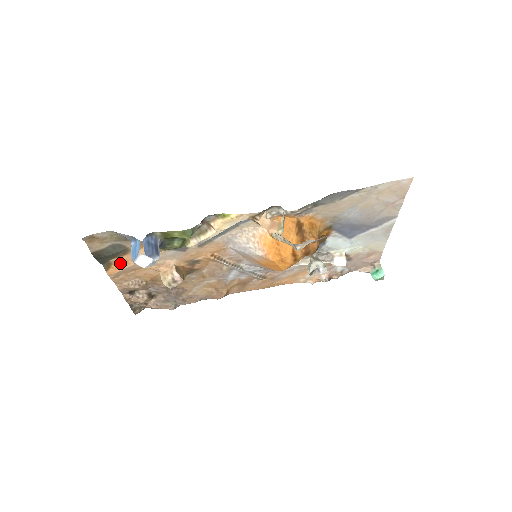
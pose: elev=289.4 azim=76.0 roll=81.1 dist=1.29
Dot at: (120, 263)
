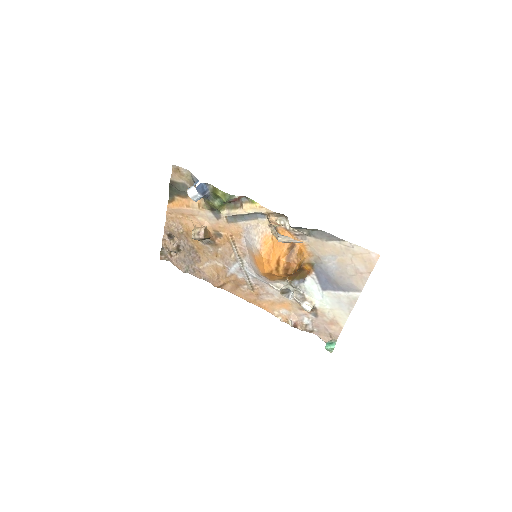
Dot at: (179, 203)
